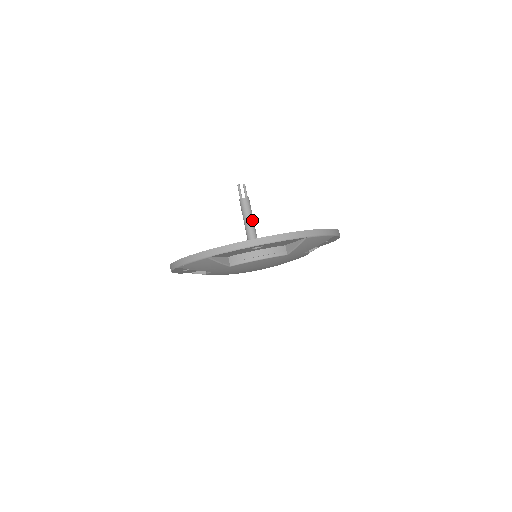
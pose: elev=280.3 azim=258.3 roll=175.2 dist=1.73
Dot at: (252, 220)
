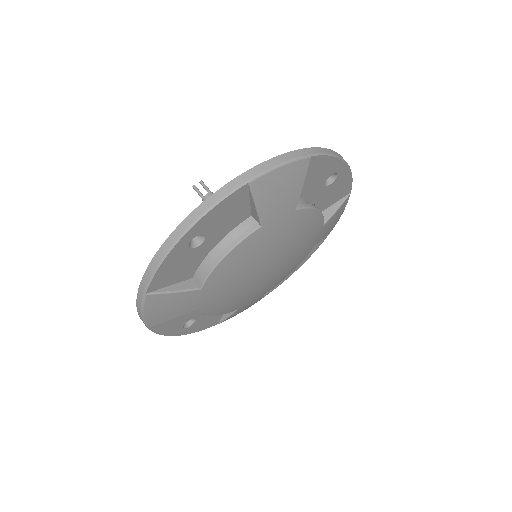
Dot at: occluded
